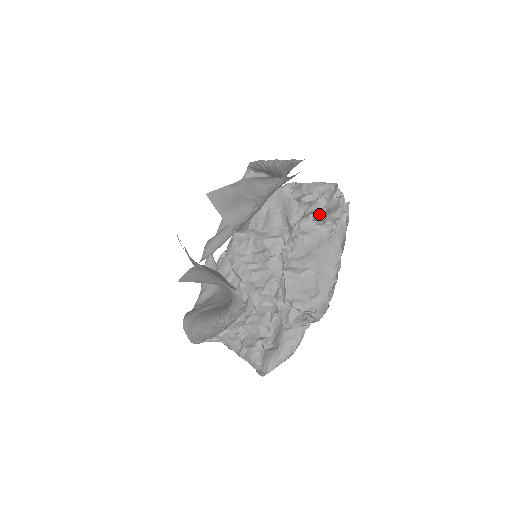
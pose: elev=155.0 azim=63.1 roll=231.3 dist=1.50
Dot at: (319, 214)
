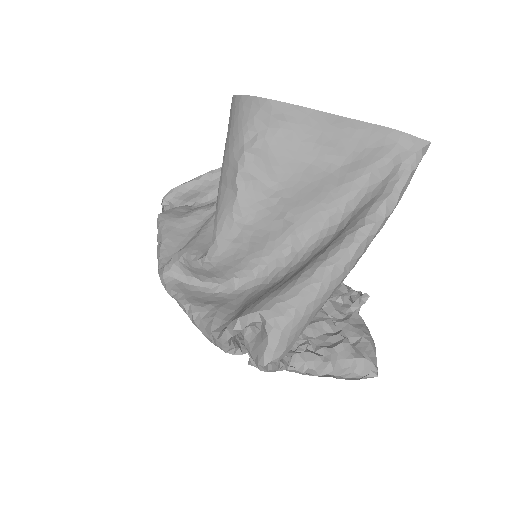
Dot at: occluded
